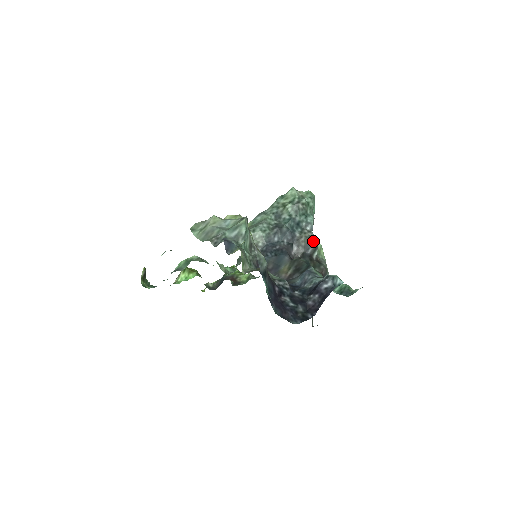
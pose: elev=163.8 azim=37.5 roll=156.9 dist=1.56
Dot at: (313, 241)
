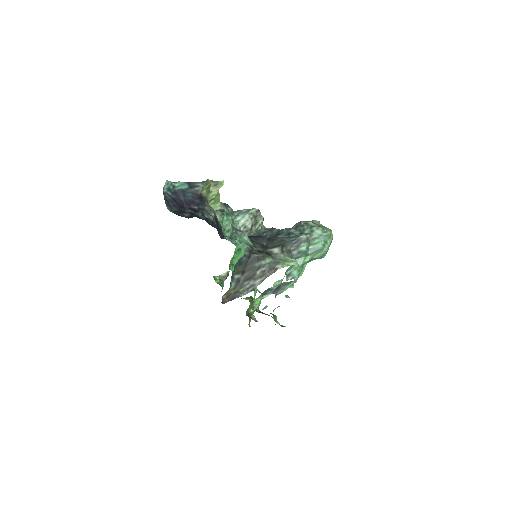
Dot at: (282, 243)
